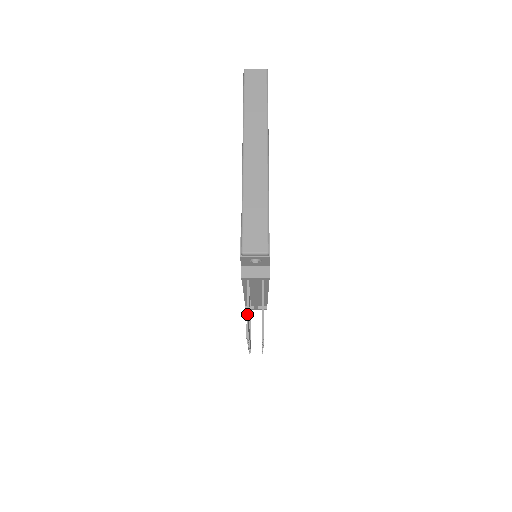
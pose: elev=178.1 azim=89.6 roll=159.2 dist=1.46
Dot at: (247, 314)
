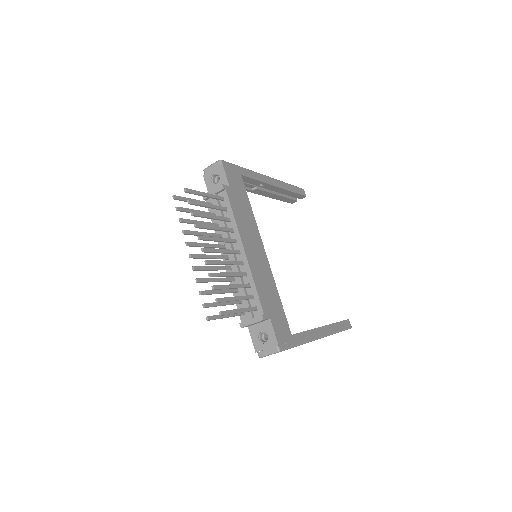
Dot at: (189, 199)
